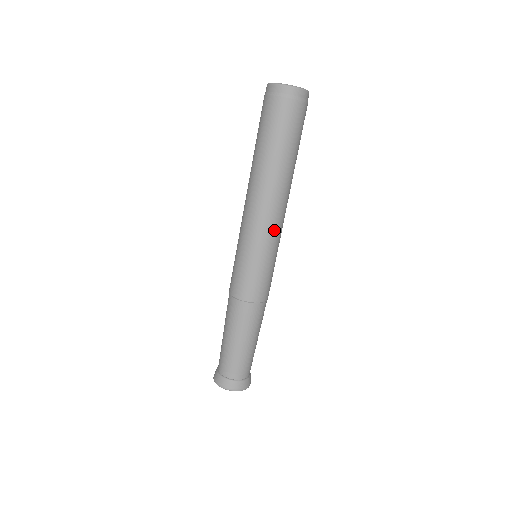
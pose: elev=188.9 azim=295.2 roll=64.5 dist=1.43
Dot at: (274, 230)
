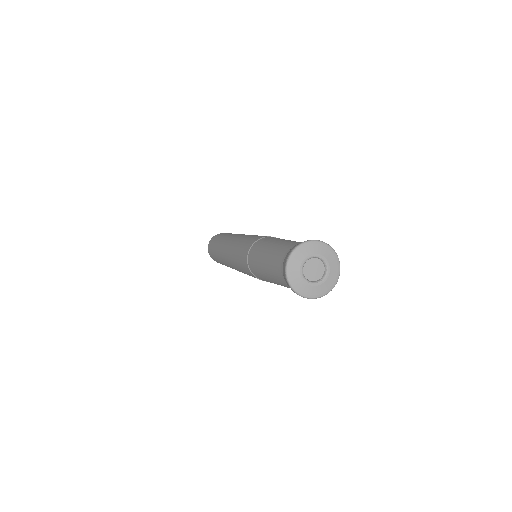
Dot at: occluded
